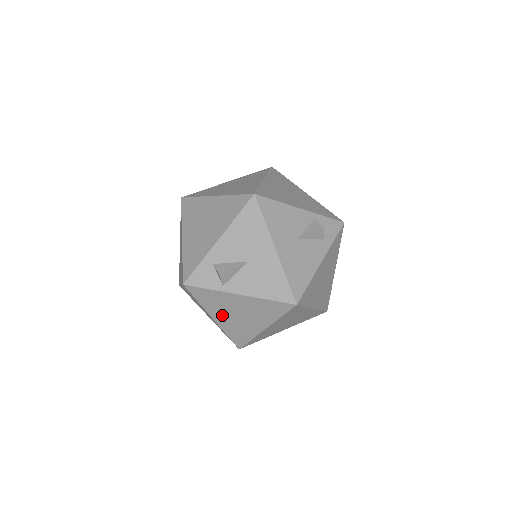
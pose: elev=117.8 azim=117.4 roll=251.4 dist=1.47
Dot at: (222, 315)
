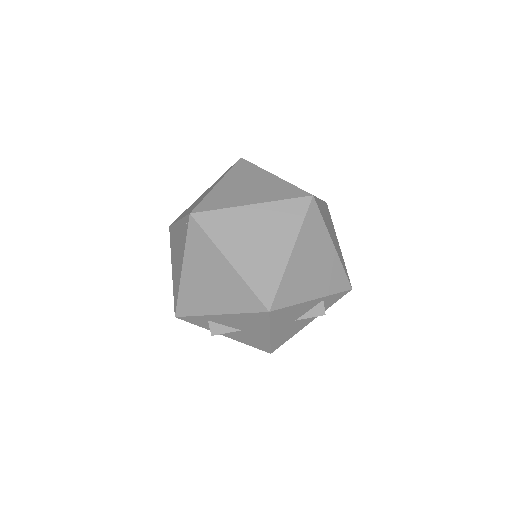
Dot at: occluded
